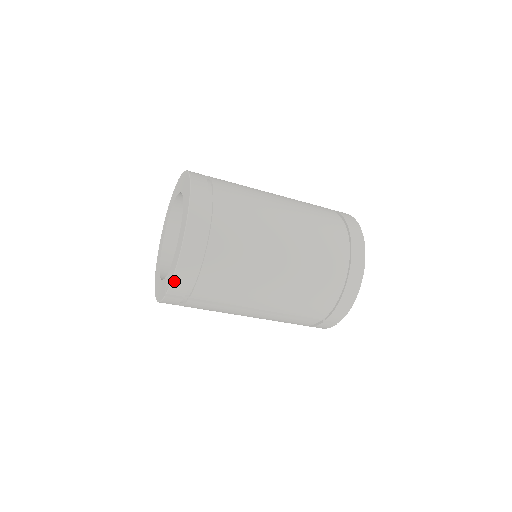
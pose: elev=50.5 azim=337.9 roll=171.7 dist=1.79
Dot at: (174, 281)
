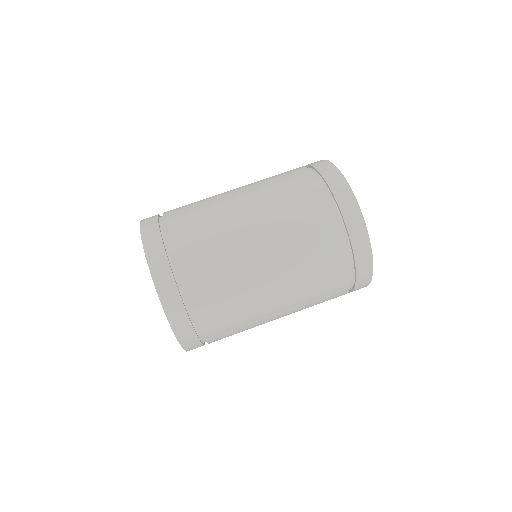
Dot at: (176, 333)
